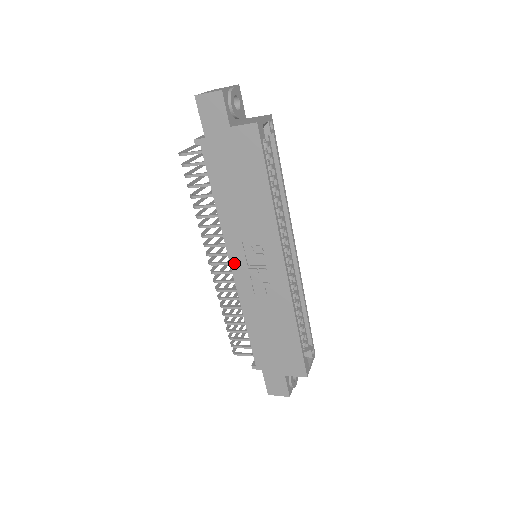
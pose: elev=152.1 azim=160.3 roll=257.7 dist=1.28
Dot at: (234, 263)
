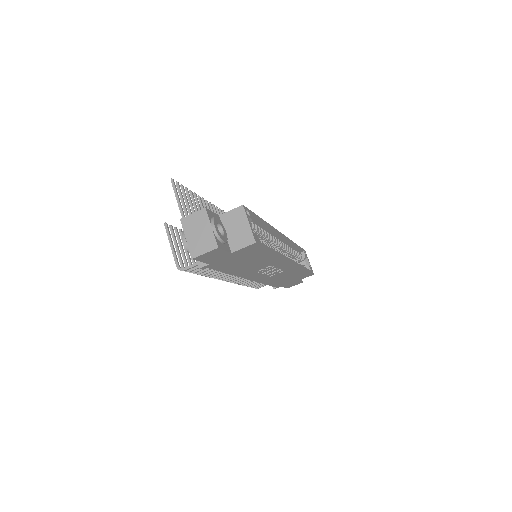
Dot at: (251, 278)
